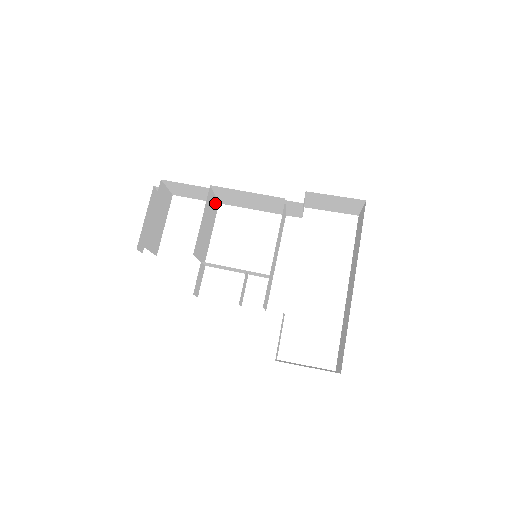
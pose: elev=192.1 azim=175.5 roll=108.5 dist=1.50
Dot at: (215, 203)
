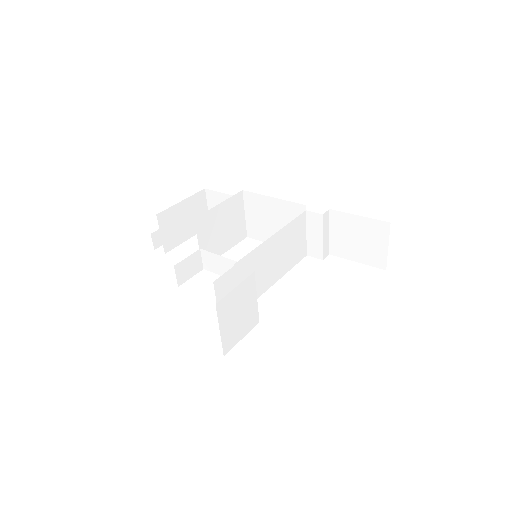
Dot at: (242, 226)
